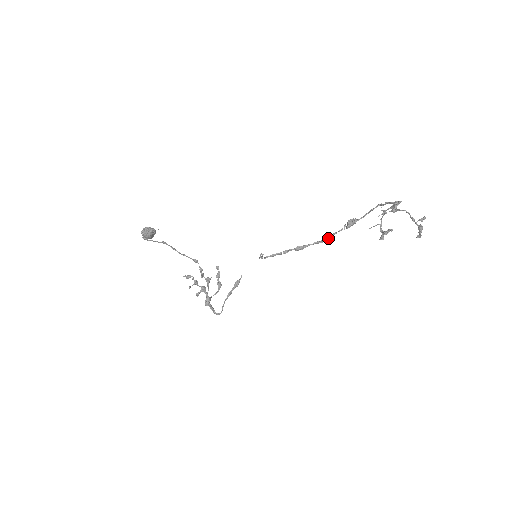
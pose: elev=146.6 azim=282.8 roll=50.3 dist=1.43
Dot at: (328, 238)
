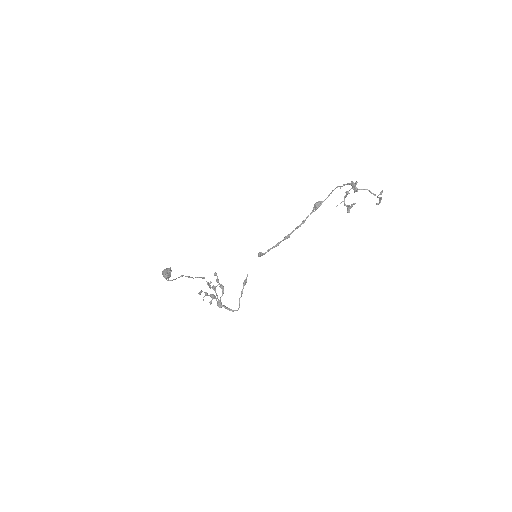
Dot at: (304, 222)
